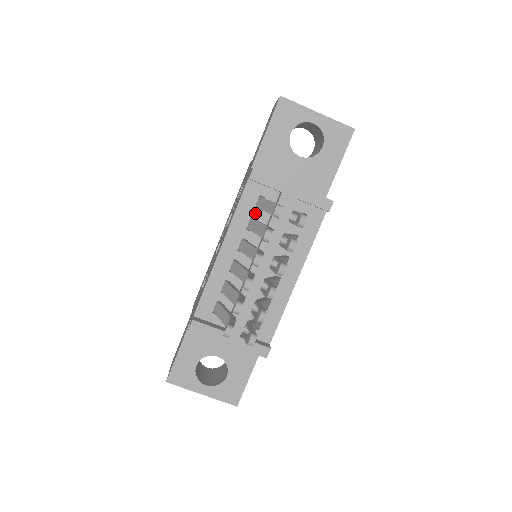
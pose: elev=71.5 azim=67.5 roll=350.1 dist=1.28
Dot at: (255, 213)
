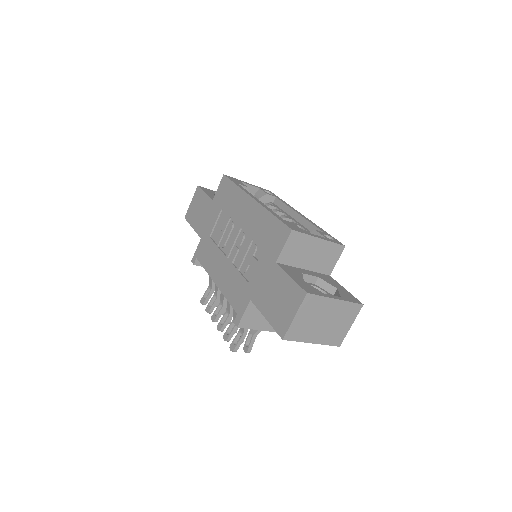
Dot at: occluded
